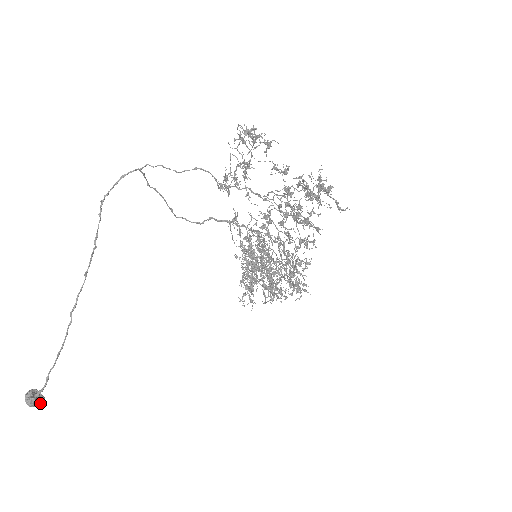
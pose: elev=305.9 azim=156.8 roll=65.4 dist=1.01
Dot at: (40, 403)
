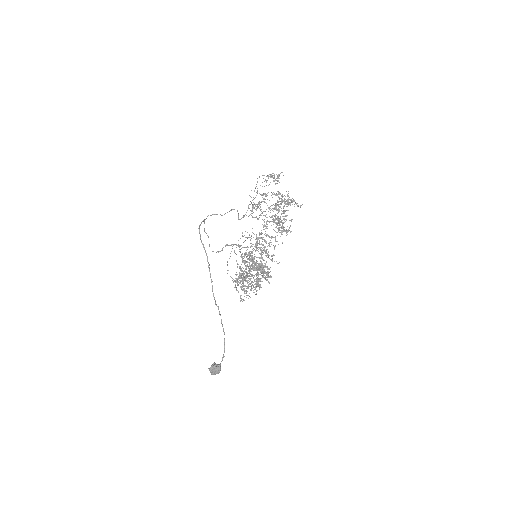
Dot at: (219, 372)
